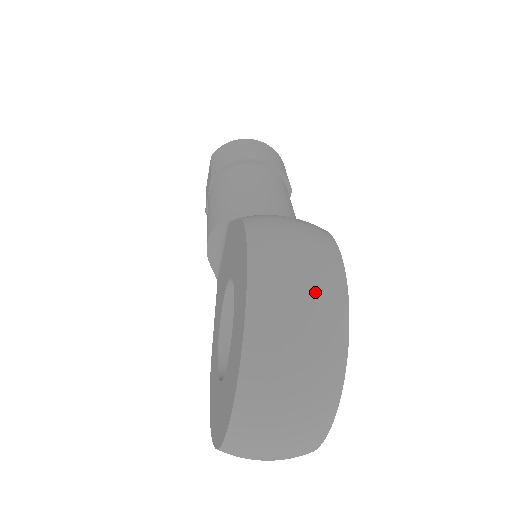
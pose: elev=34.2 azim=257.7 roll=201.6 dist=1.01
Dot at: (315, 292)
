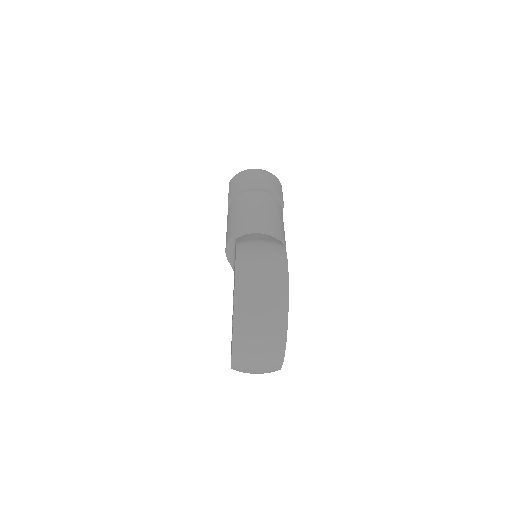
Dot at: (269, 287)
